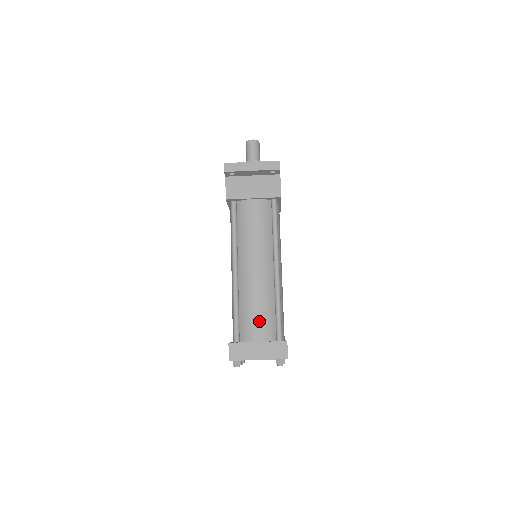
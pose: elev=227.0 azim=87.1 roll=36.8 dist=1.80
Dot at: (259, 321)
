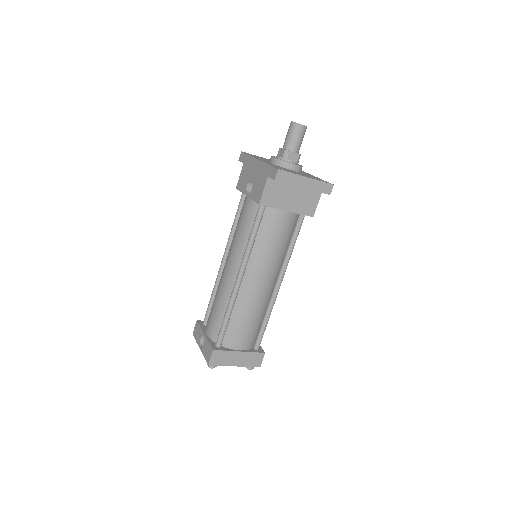
Dot at: (247, 333)
